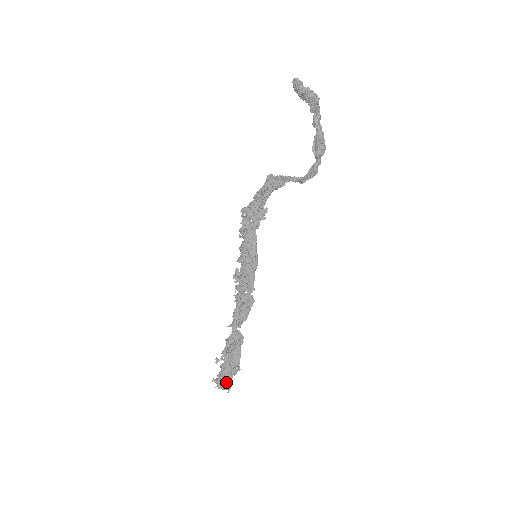
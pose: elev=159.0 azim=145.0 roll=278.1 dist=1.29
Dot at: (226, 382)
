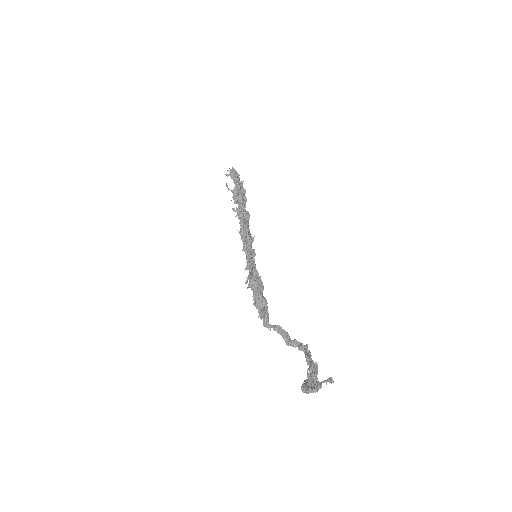
Dot at: occluded
